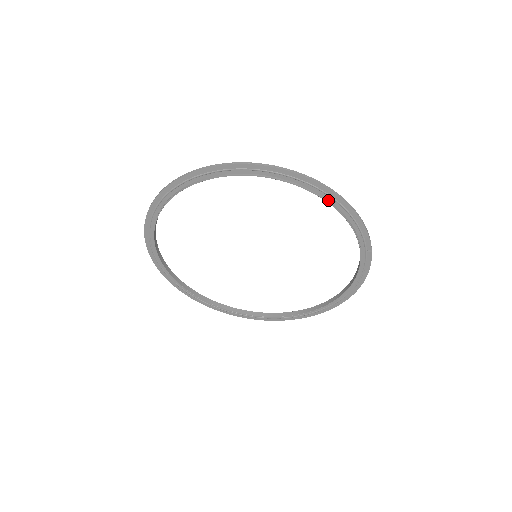
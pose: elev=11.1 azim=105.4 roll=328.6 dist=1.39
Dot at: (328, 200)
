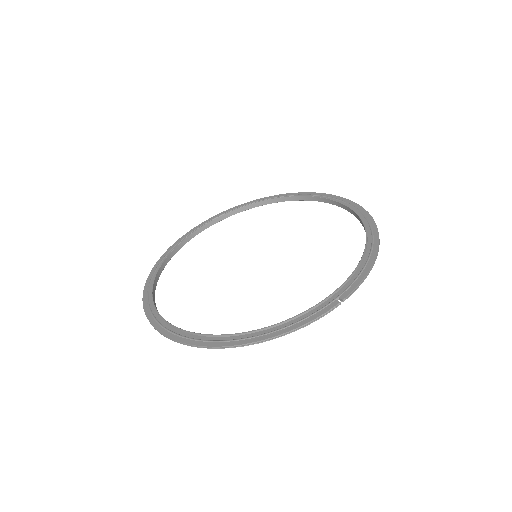
Dot at: (249, 336)
